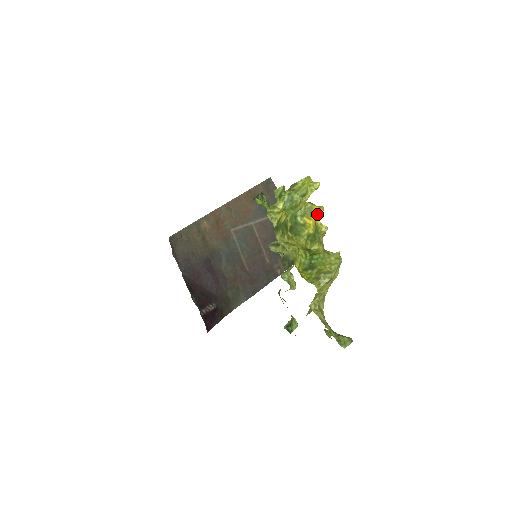
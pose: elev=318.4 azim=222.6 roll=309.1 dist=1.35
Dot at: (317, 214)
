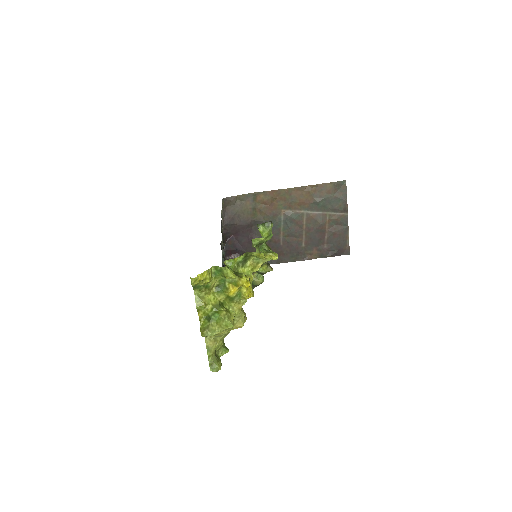
Dot at: (242, 286)
